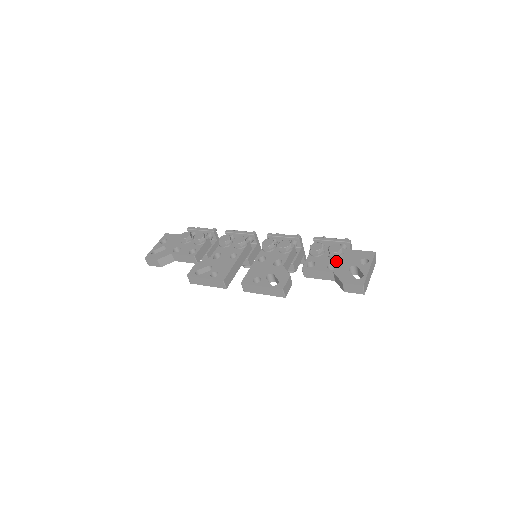
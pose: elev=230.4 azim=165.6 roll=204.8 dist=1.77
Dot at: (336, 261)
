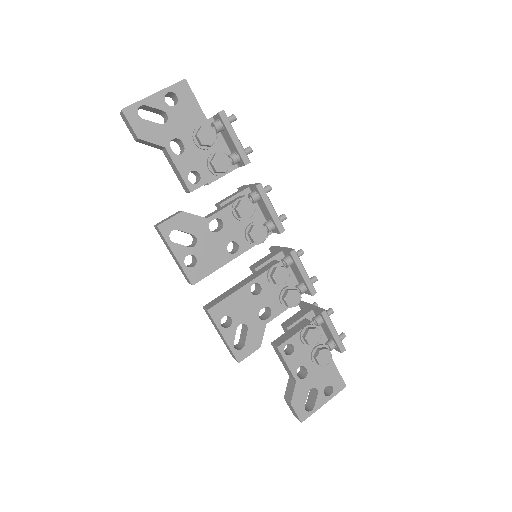
Dot at: (311, 368)
